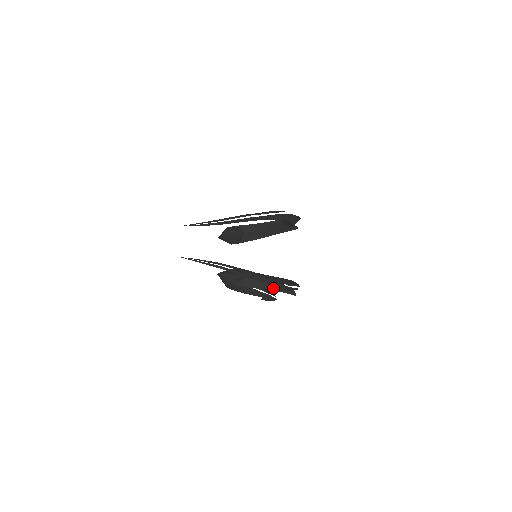
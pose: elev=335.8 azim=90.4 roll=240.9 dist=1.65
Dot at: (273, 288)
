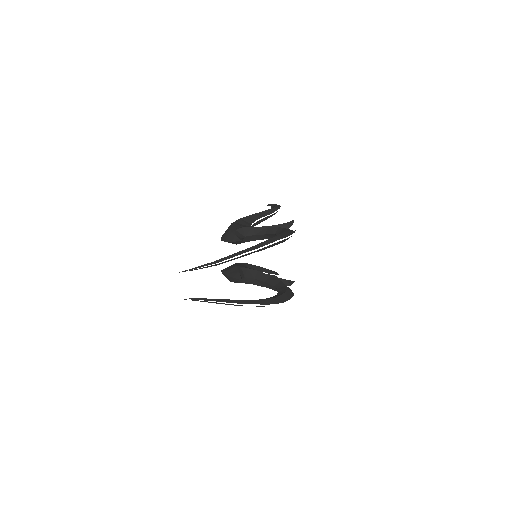
Dot at: (270, 288)
